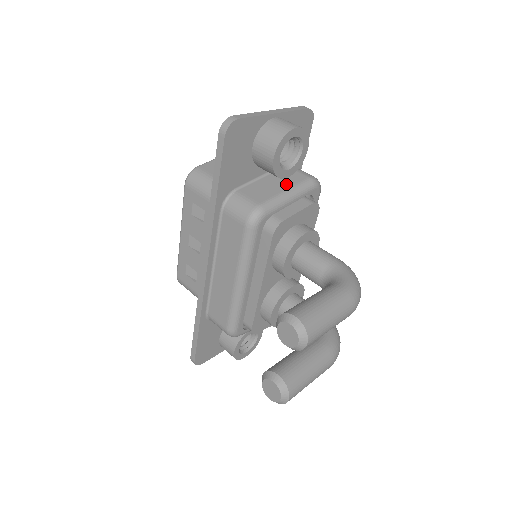
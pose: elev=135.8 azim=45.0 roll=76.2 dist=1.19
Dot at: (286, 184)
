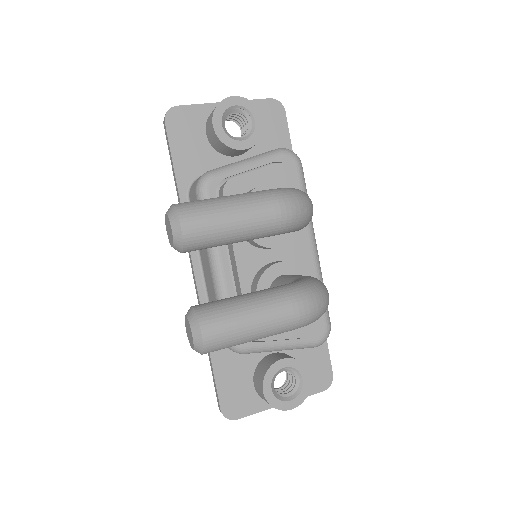
Dot at: occluded
